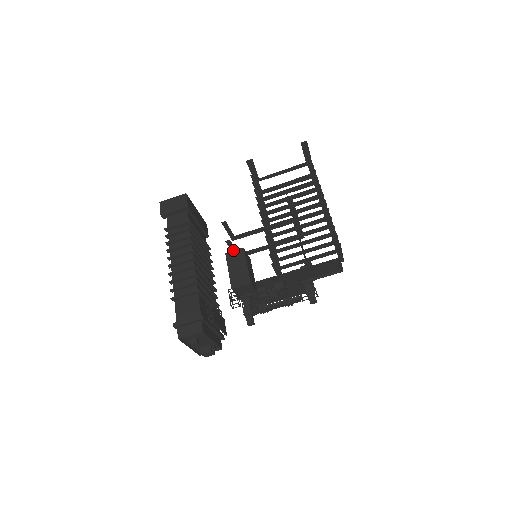
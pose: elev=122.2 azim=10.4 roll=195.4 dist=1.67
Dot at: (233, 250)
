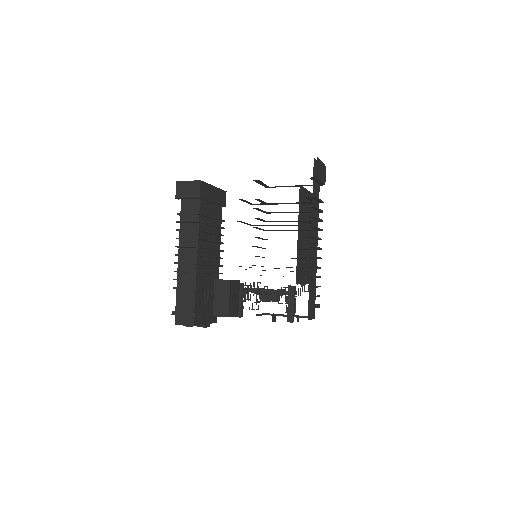
Dot at: (247, 223)
